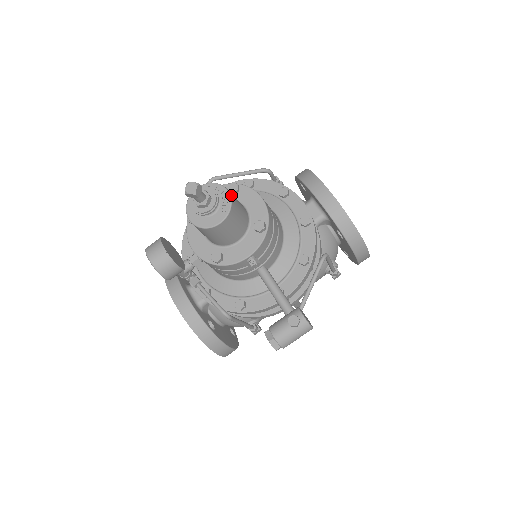
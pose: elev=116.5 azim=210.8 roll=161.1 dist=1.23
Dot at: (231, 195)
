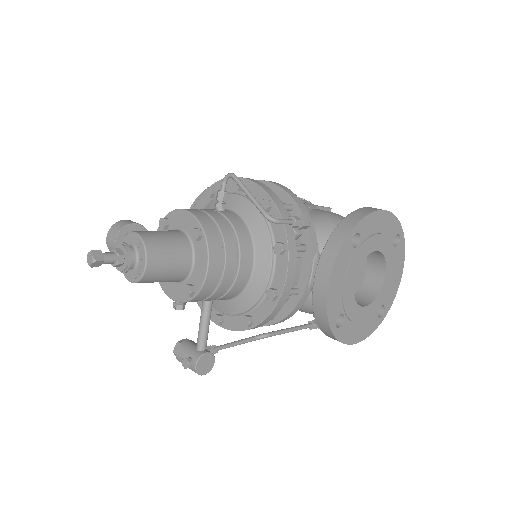
Dot at: (149, 268)
